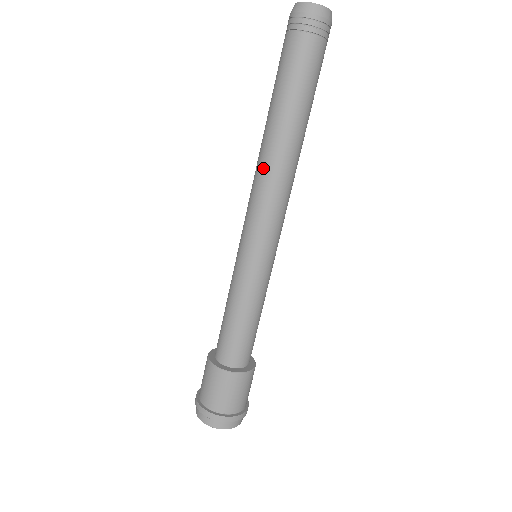
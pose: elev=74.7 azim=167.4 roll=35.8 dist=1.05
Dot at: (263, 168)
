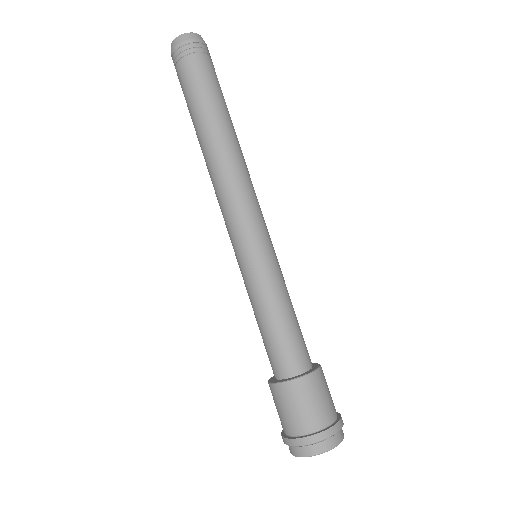
Dot at: (219, 171)
